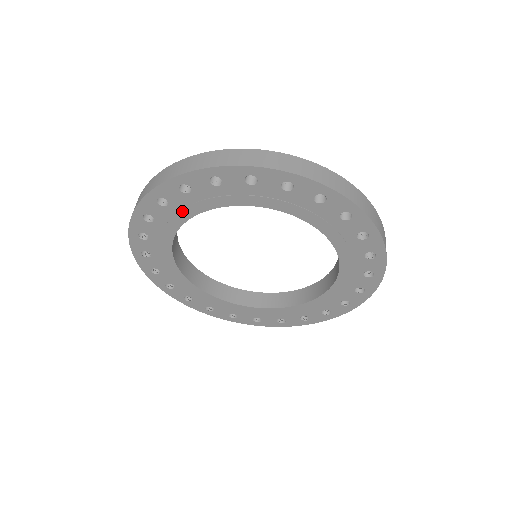
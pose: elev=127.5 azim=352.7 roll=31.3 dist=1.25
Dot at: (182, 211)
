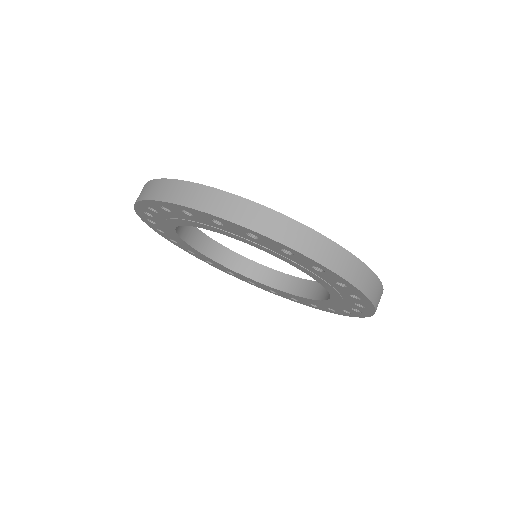
Dot at: (166, 227)
